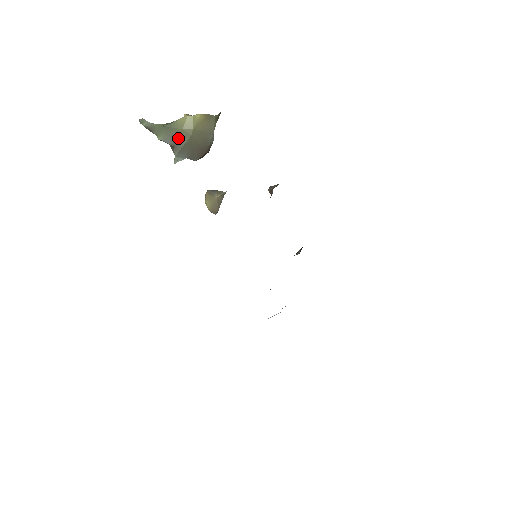
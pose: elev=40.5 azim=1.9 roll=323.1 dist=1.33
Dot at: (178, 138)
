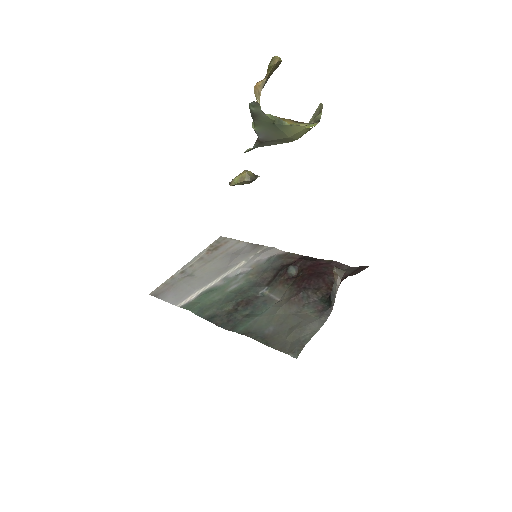
Dot at: (275, 140)
